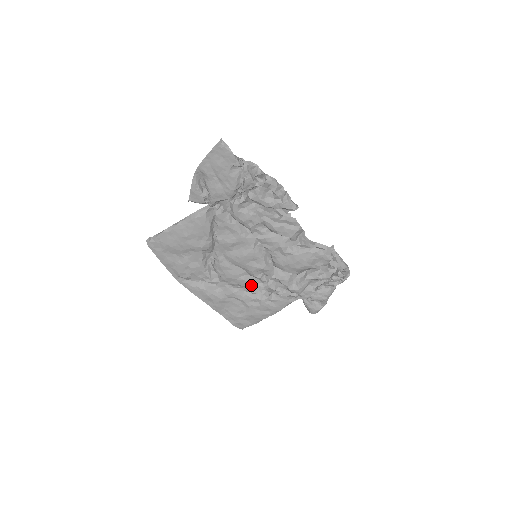
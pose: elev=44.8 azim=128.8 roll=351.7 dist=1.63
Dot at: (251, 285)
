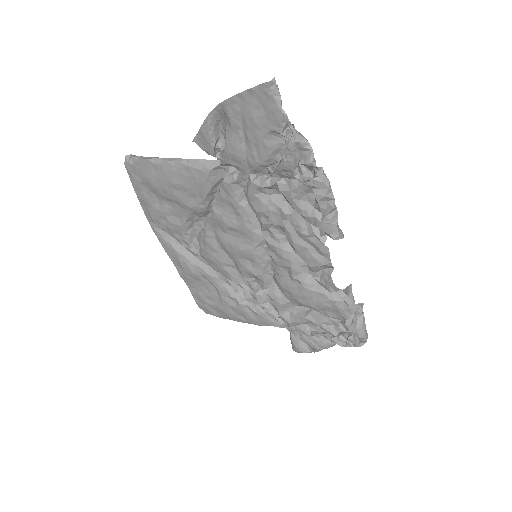
Dot at: (235, 282)
